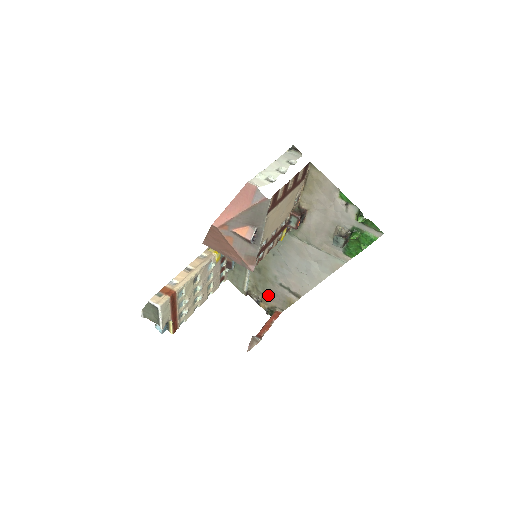
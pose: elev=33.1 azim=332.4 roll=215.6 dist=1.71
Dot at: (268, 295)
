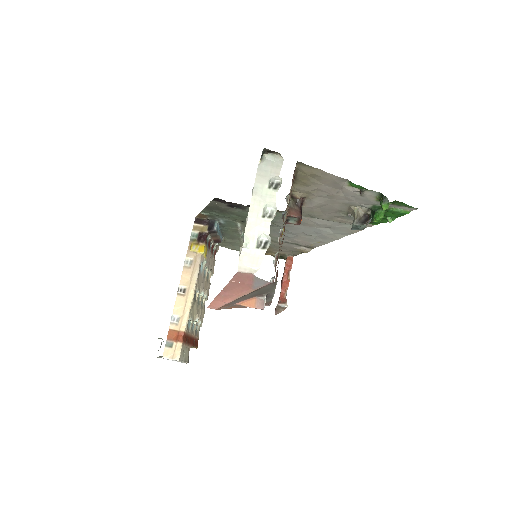
Dot at: (273, 248)
